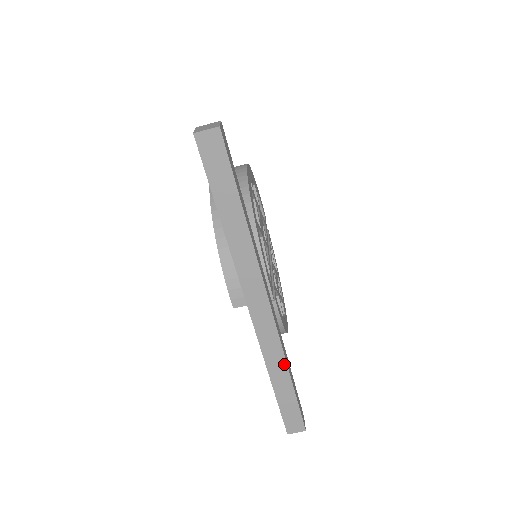
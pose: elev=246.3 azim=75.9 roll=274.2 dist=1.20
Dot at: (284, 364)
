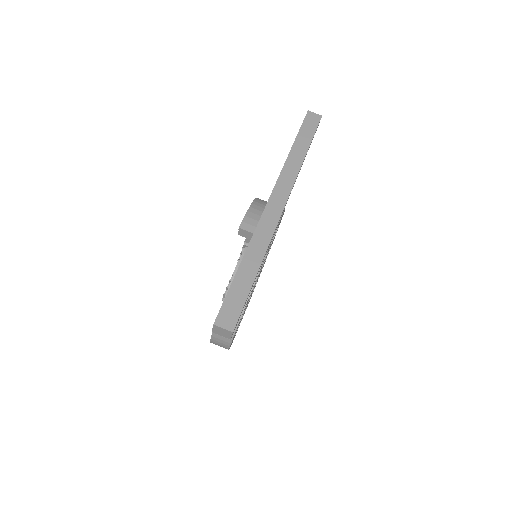
Dot at: (263, 252)
